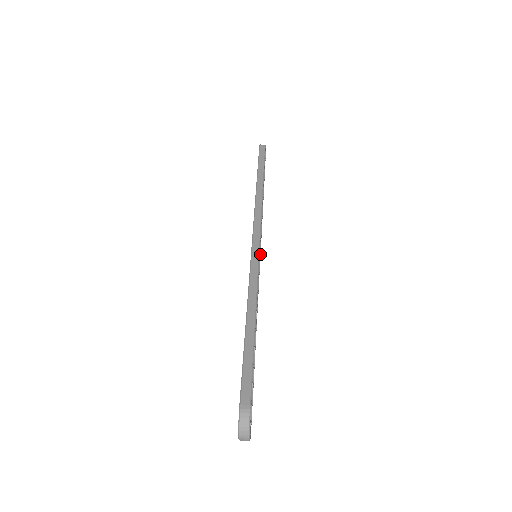
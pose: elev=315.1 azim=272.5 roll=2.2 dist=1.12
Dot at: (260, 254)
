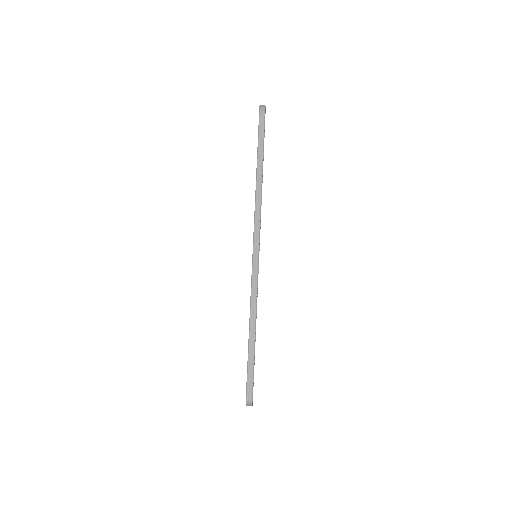
Dot at: (259, 245)
